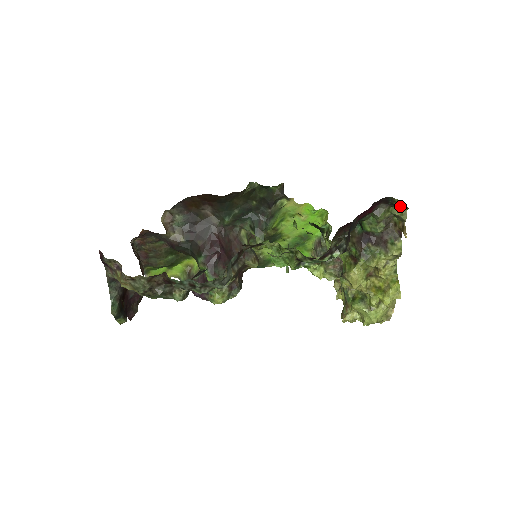
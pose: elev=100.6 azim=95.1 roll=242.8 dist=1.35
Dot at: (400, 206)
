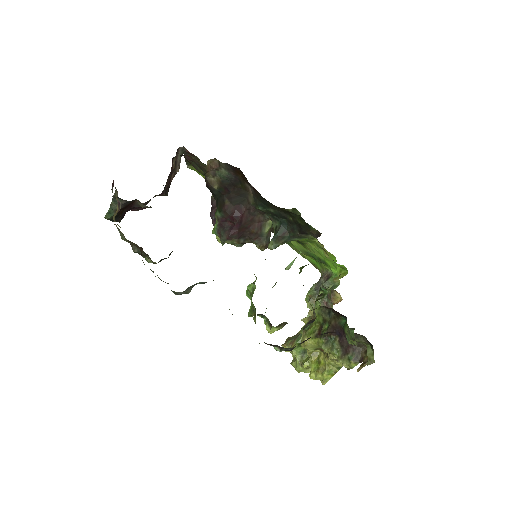
Dot at: occluded
